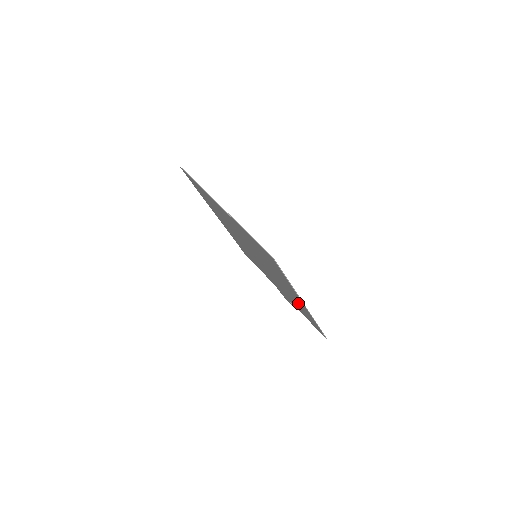
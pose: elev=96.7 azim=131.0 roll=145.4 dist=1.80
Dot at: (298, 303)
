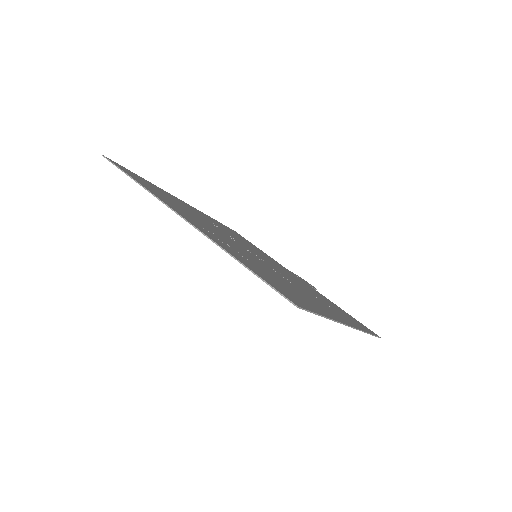
Dot at: occluded
